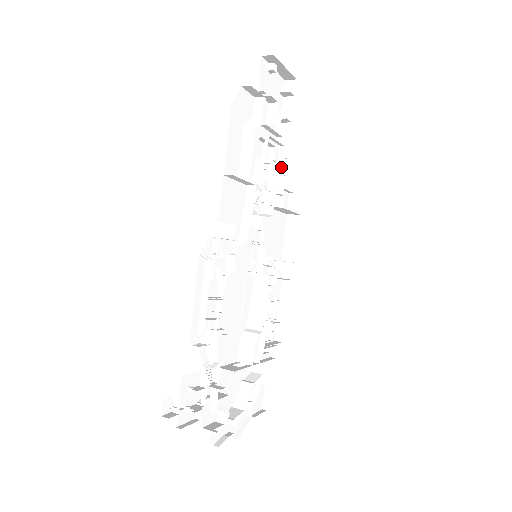
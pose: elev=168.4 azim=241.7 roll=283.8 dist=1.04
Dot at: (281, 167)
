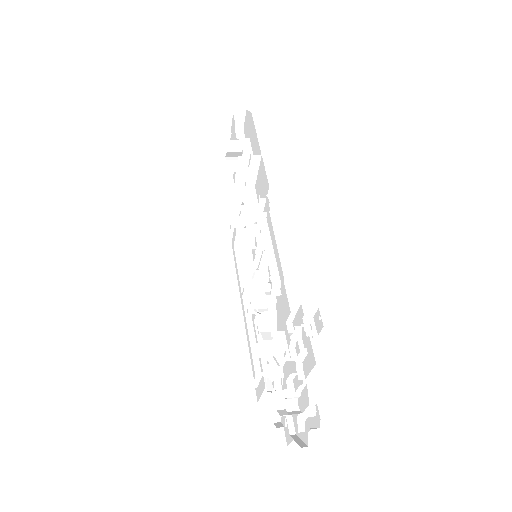
Dot at: occluded
